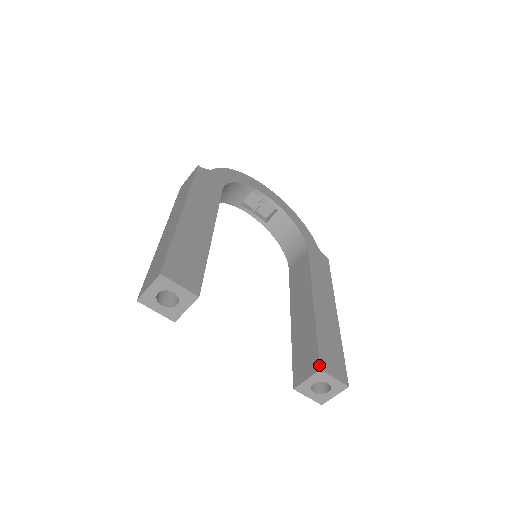
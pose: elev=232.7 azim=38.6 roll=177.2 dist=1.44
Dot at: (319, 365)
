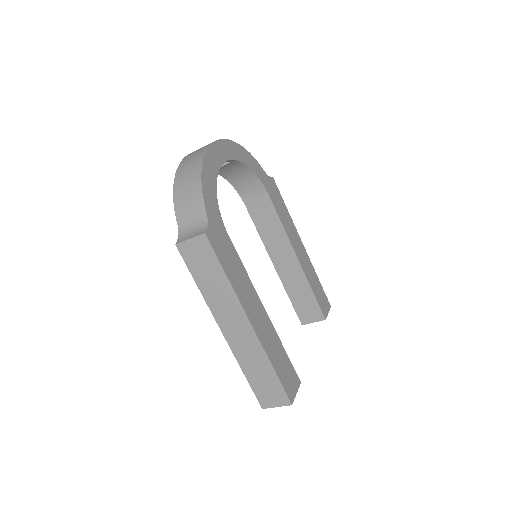
Dot at: (324, 317)
